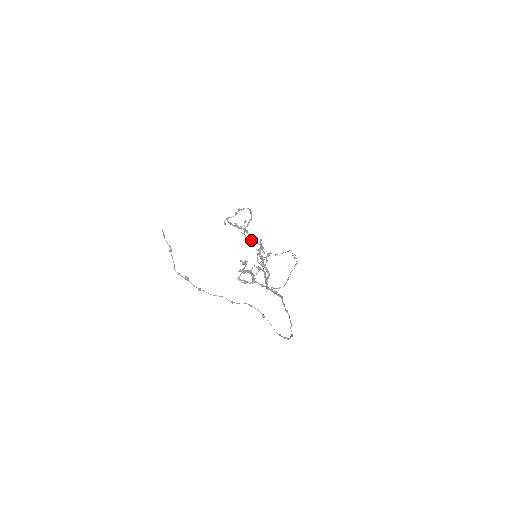
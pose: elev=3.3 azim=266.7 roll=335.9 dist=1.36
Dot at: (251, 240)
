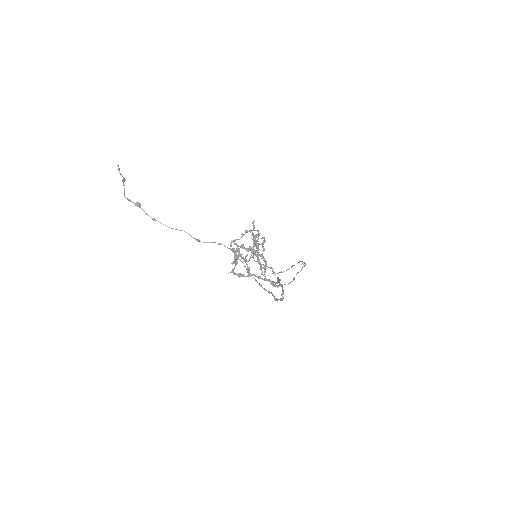
Dot at: occluded
